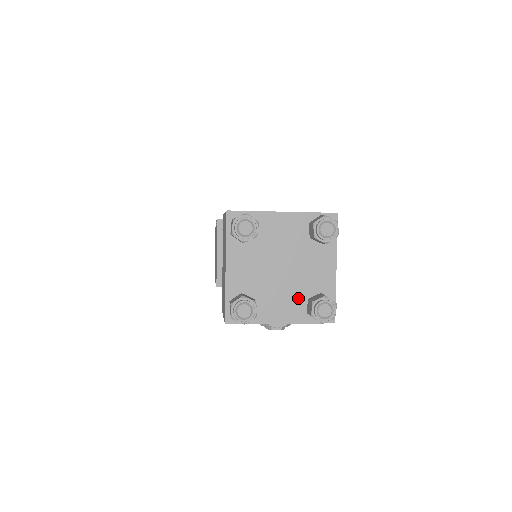
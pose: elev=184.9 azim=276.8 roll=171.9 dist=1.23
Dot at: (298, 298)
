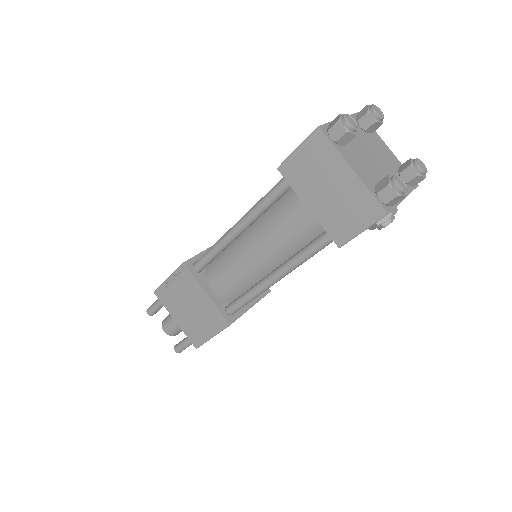
Dot at: occluded
